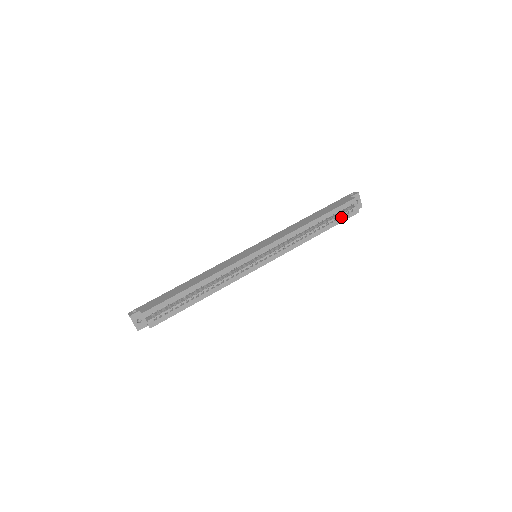
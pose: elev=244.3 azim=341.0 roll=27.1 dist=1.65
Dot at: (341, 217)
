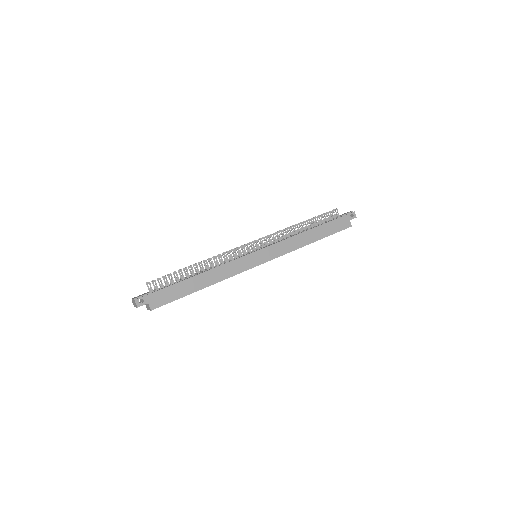
Dot at: occluded
